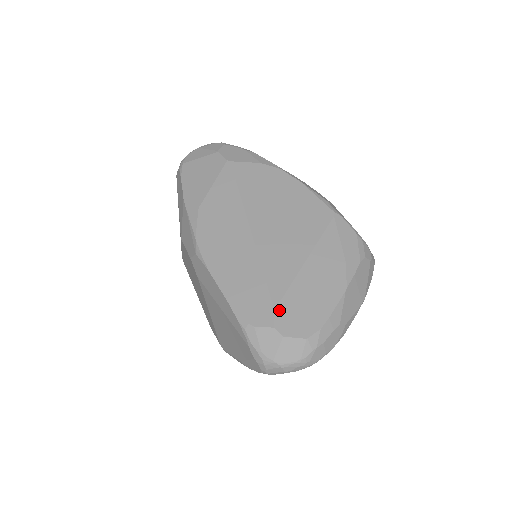
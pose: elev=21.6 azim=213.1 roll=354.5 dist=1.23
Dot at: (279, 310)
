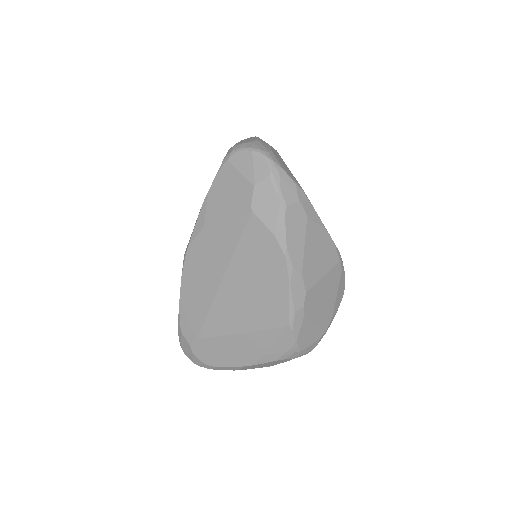
Dot at: (199, 341)
